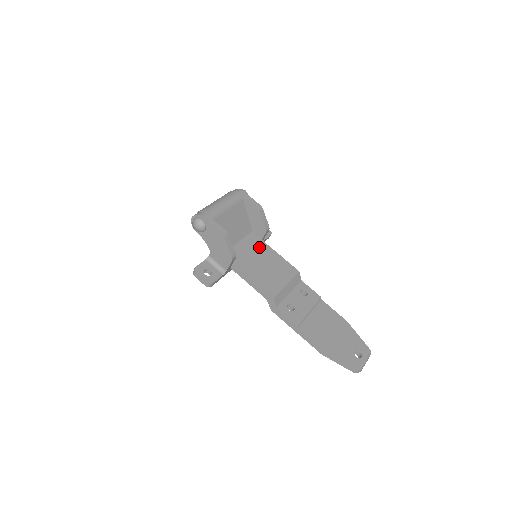
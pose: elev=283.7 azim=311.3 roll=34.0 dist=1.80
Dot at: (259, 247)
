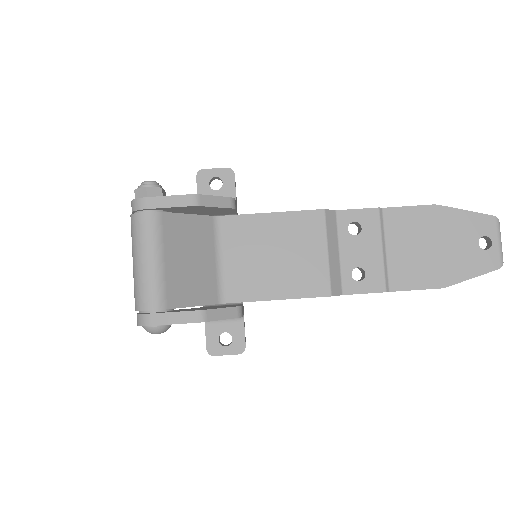
Dot at: (245, 233)
